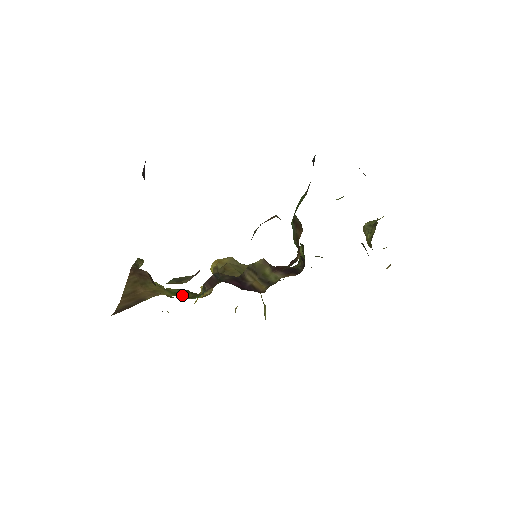
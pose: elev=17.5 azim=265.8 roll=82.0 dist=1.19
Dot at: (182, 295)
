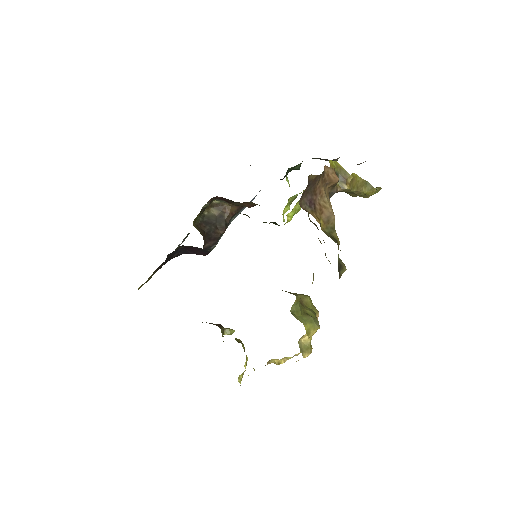
Dot at: occluded
